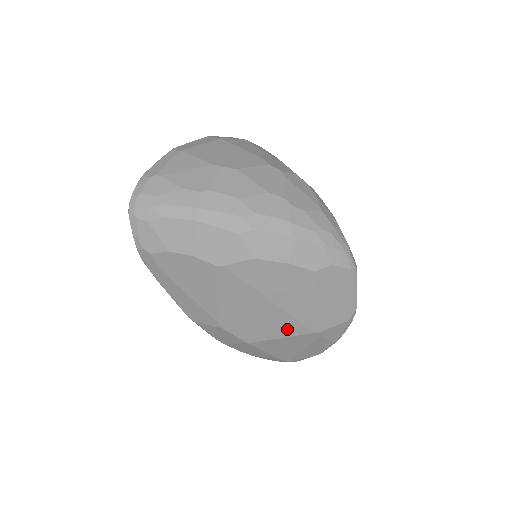
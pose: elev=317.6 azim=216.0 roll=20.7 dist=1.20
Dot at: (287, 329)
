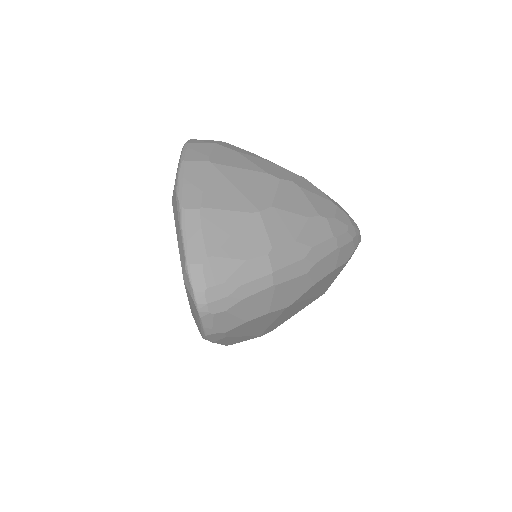
Dot at: occluded
